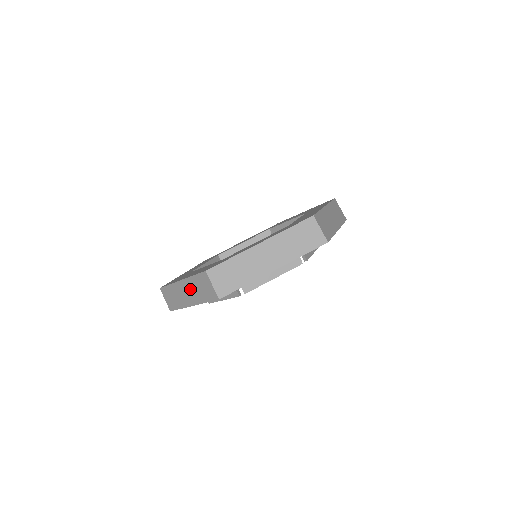
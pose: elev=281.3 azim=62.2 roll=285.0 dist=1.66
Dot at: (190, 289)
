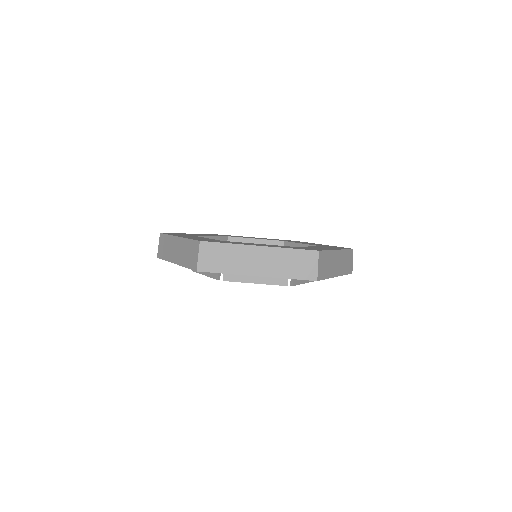
Dot at: (181, 248)
